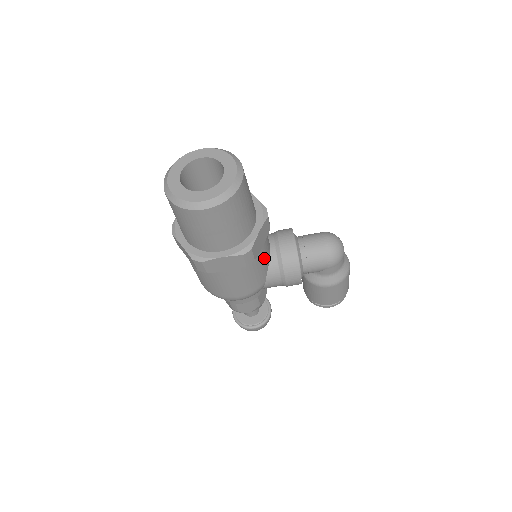
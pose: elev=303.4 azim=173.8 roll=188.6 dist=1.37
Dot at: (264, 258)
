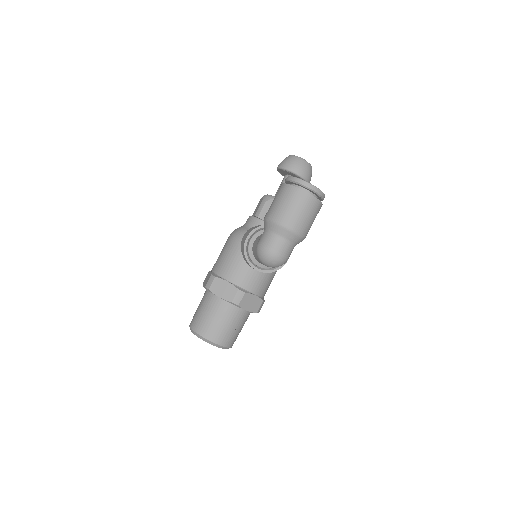
Dot at: (262, 282)
